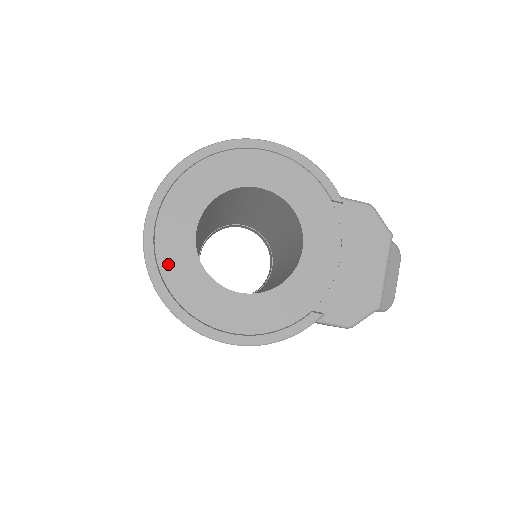
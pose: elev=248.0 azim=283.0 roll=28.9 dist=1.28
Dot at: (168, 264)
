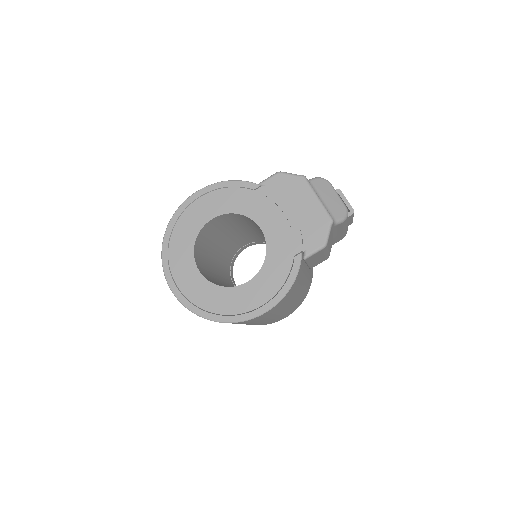
Dot at: (200, 300)
